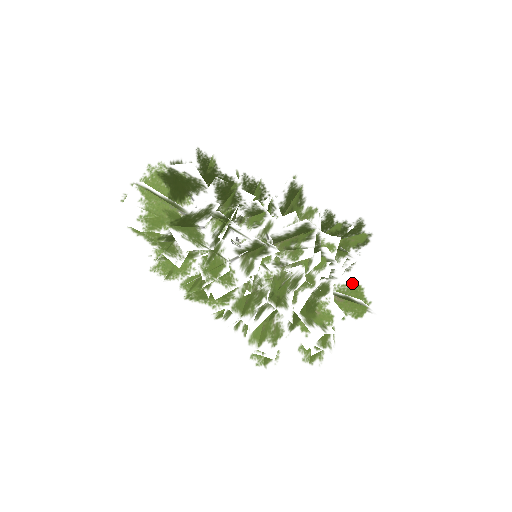
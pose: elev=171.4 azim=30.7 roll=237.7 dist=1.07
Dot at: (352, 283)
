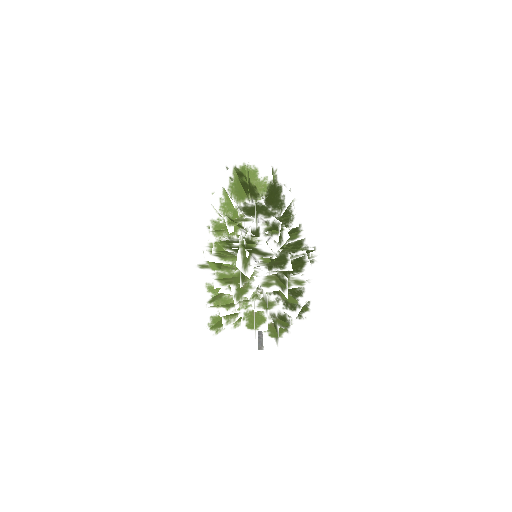
Dot at: occluded
